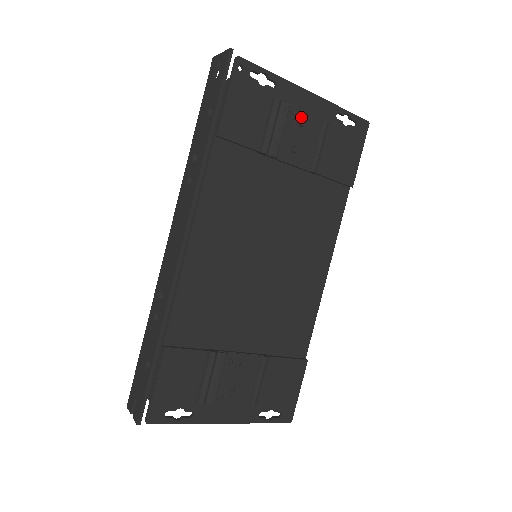
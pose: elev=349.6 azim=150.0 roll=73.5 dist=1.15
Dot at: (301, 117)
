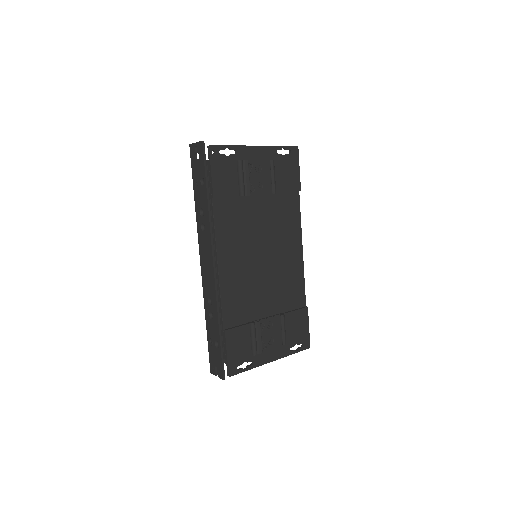
Dot at: (256, 163)
